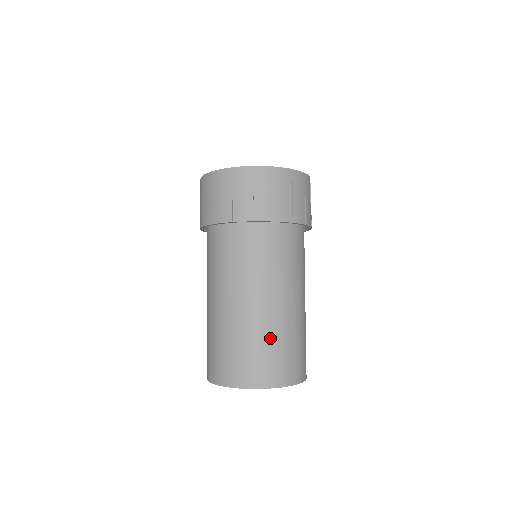
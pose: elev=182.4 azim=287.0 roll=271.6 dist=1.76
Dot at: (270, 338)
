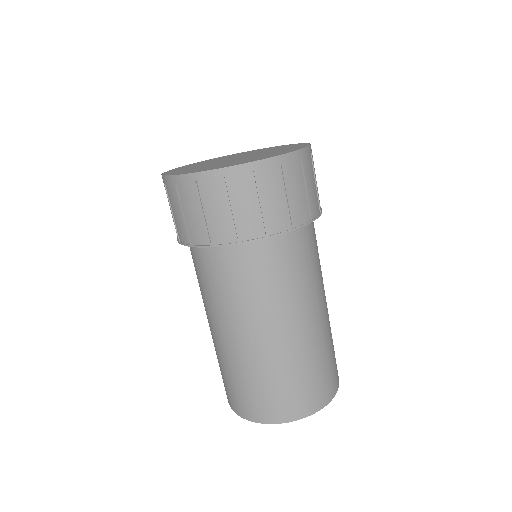
Dot at: (323, 353)
